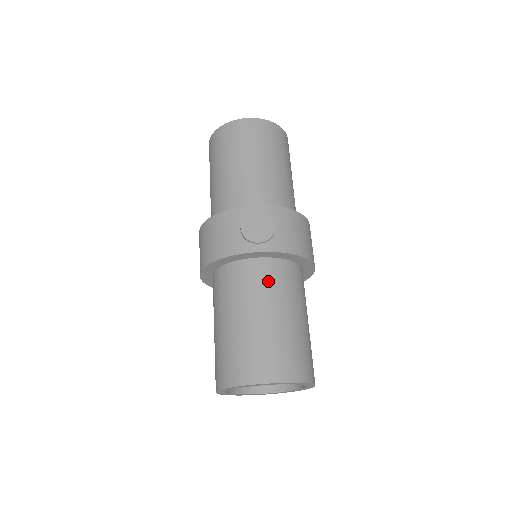
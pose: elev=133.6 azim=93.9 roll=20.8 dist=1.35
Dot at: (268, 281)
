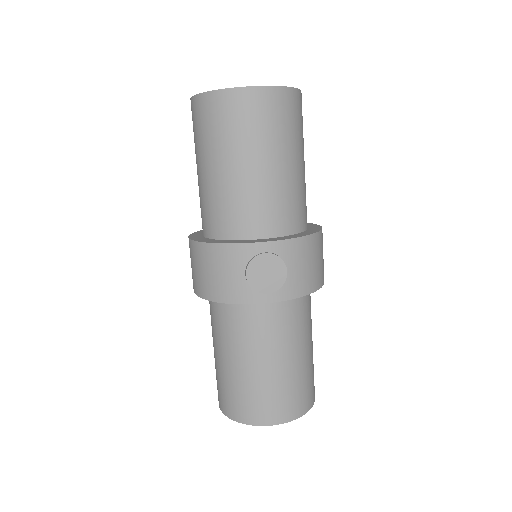
Dot at: (276, 325)
